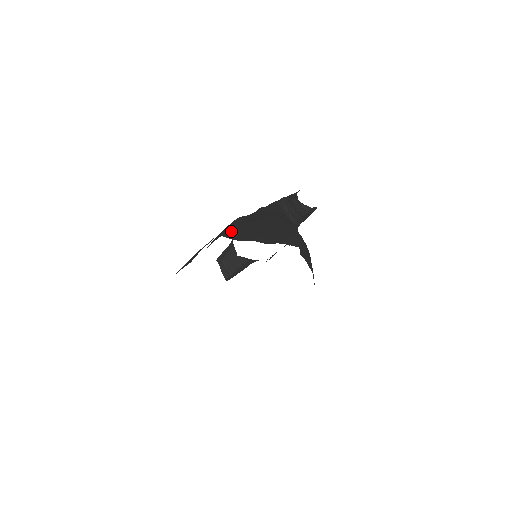
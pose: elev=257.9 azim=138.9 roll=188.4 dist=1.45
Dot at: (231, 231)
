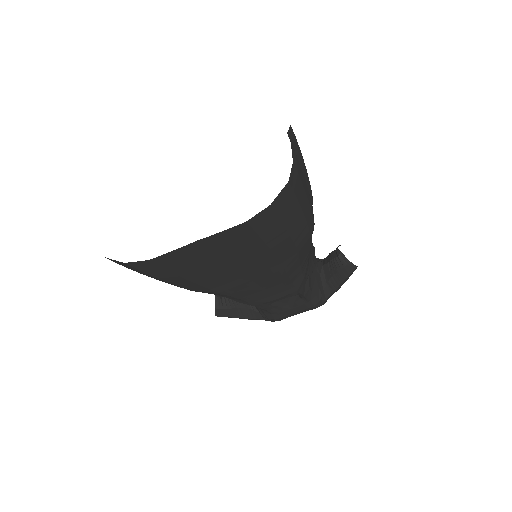
Dot at: occluded
